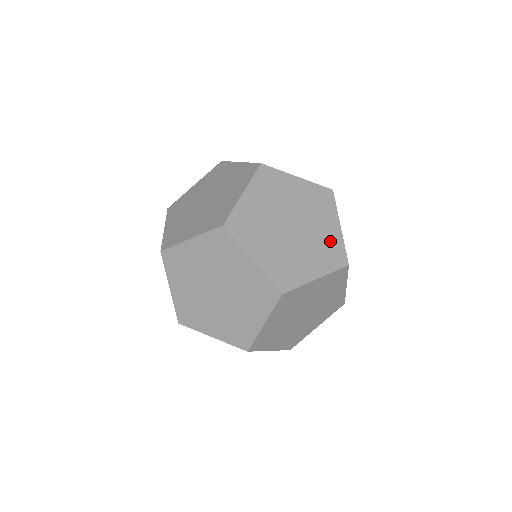
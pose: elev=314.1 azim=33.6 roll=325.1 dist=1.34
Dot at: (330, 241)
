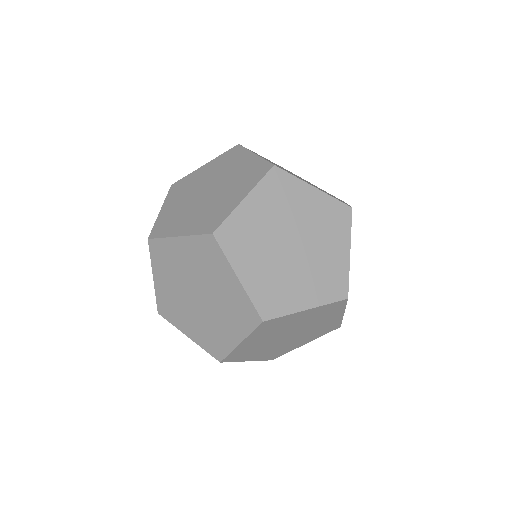
Dot at: (323, 190)
